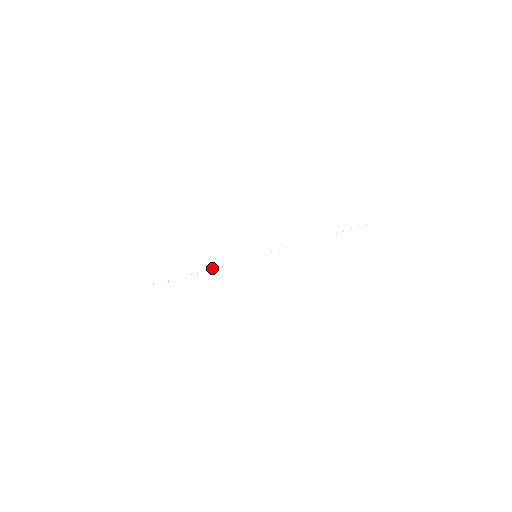
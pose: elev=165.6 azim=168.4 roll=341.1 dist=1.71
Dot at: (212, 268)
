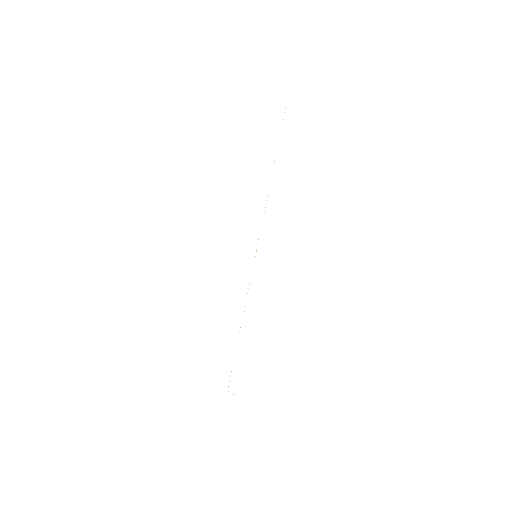
Dot at: occluded
